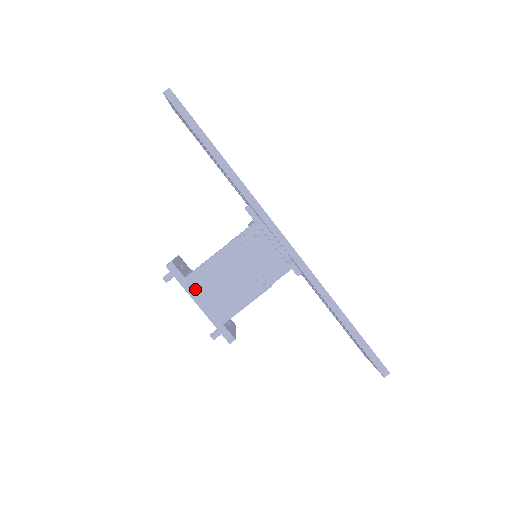
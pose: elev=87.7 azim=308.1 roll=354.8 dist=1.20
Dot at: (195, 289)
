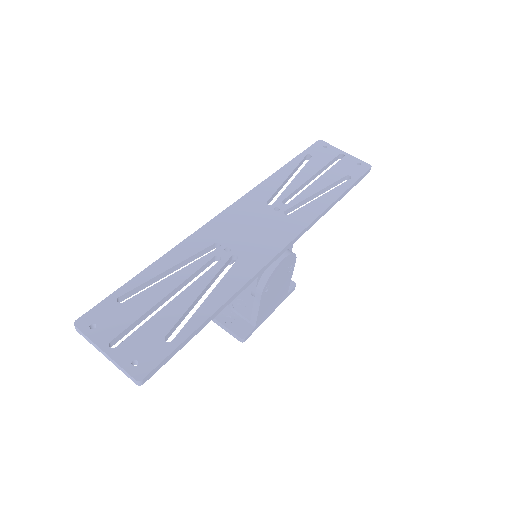
Dot at: (264, 319)
